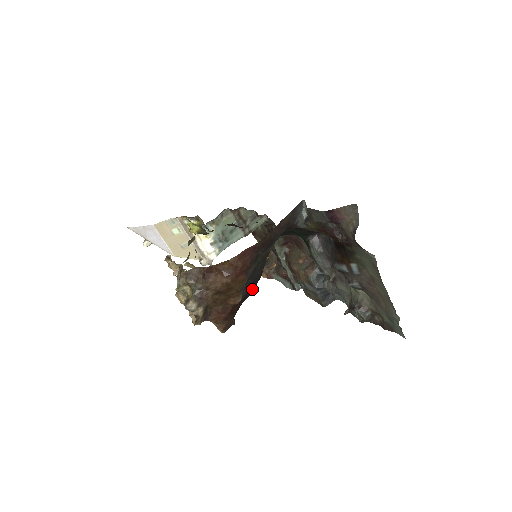
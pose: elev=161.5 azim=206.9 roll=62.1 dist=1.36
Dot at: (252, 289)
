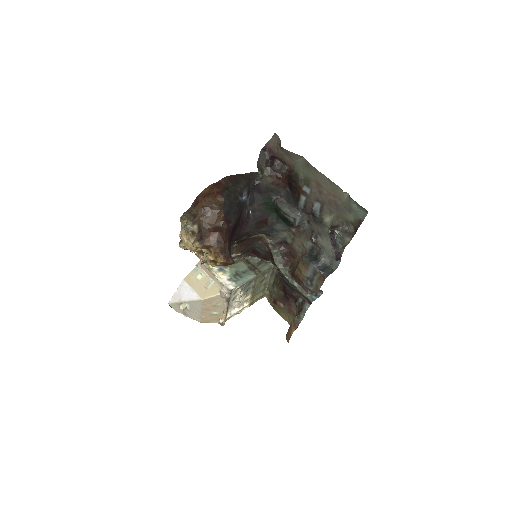
Dot at: (233, 214)
